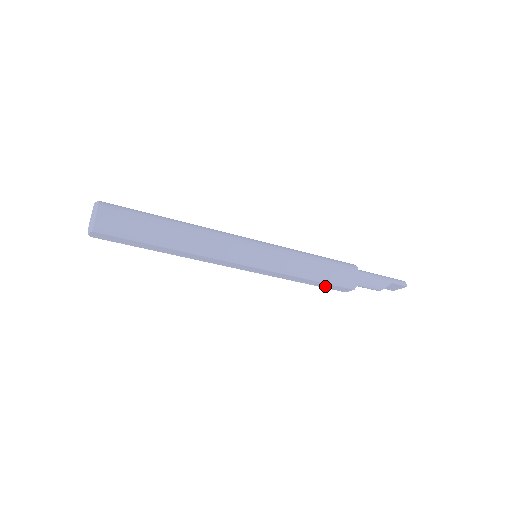
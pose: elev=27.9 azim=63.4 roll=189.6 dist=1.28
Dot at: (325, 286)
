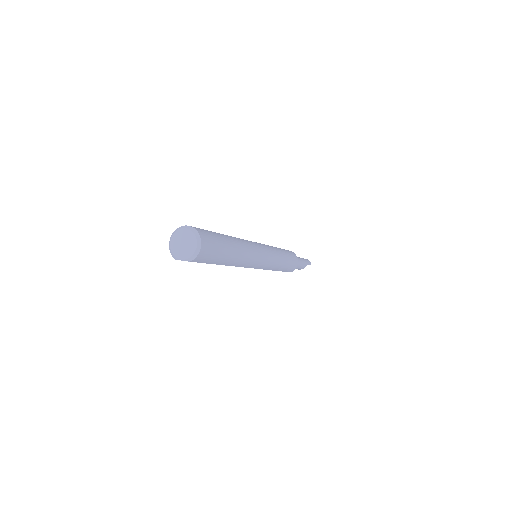
Dot at: occluded
